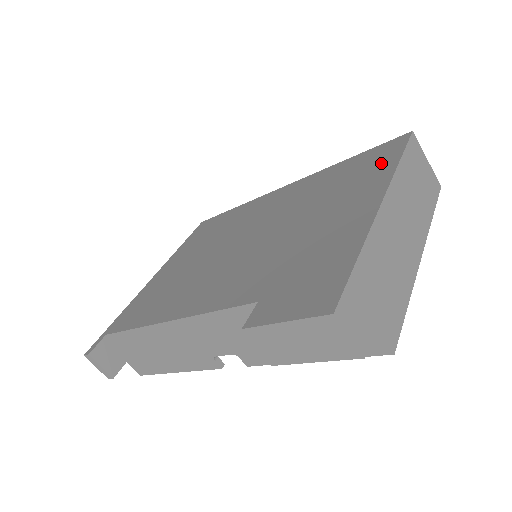
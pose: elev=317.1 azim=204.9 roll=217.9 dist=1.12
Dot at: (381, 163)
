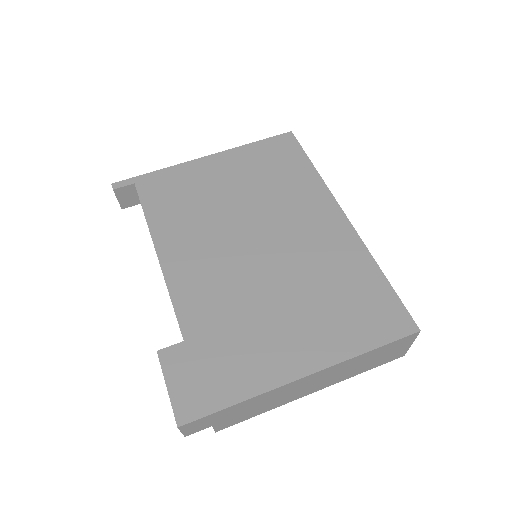
Dot at: (366, 330)
